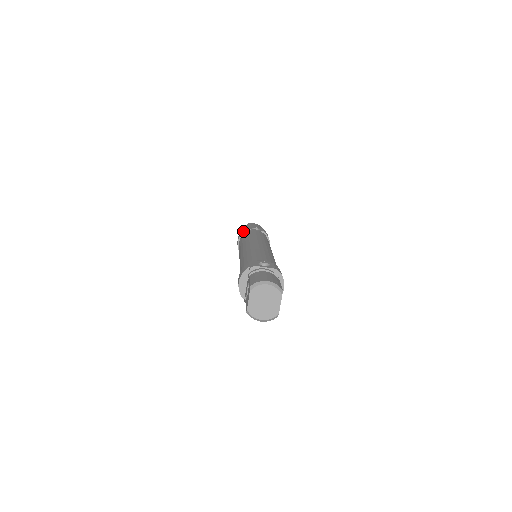
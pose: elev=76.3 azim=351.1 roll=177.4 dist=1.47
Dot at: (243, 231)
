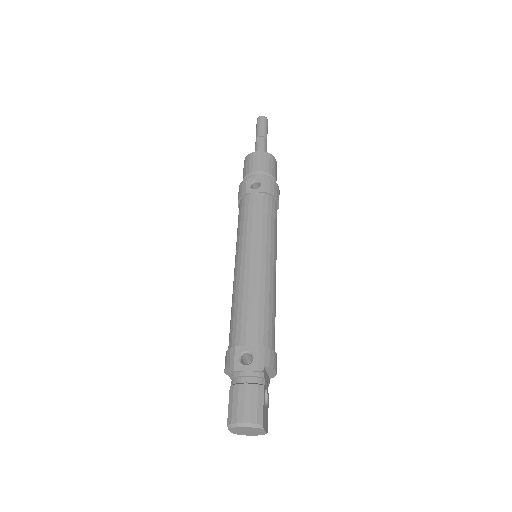
Dot at: (240, 194)
